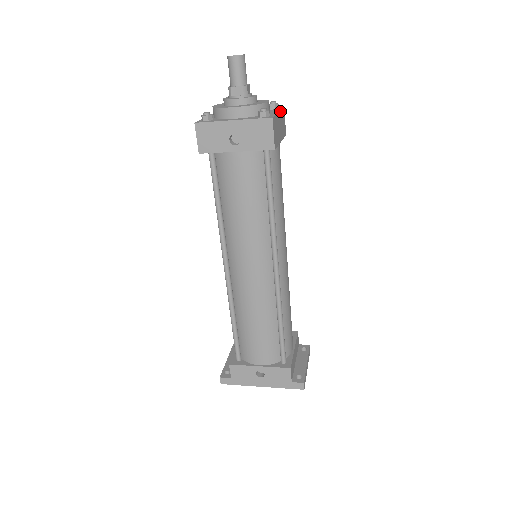
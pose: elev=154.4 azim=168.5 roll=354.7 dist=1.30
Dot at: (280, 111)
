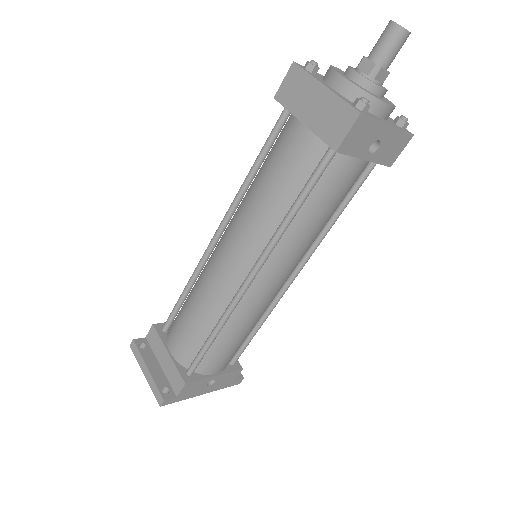
Dot at: occluded
